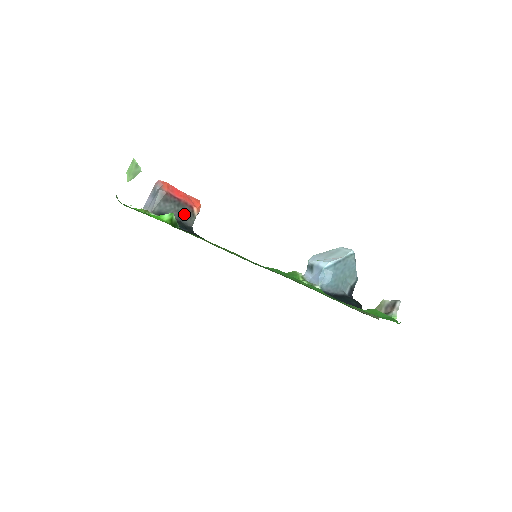
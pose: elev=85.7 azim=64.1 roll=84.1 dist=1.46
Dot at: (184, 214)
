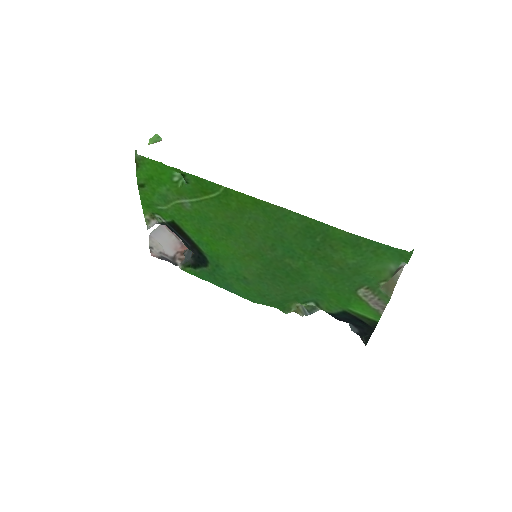
Dot at: occluded
